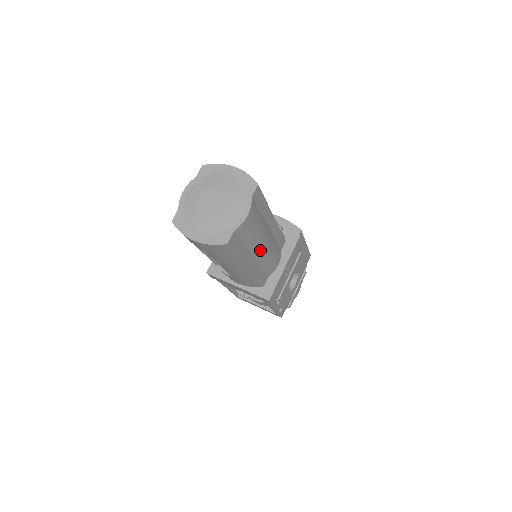
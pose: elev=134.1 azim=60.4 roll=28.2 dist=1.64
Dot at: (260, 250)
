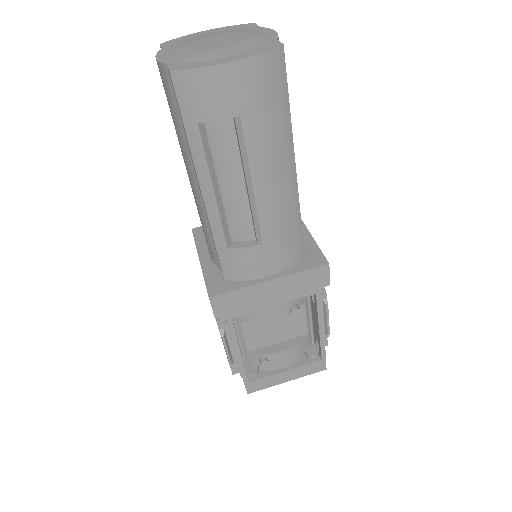
Dot at: occluded
